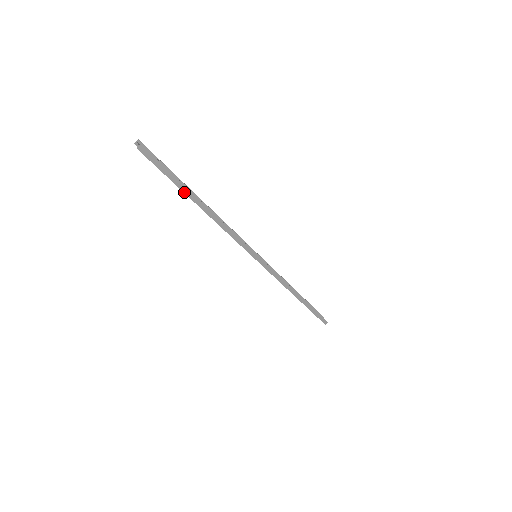
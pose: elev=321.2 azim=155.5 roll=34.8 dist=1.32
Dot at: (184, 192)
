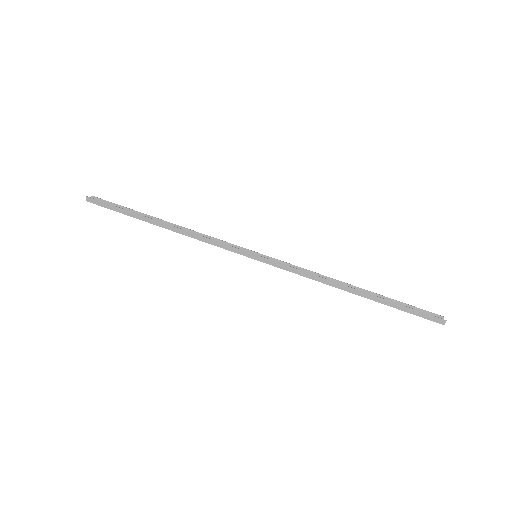
Dot at: occluded
